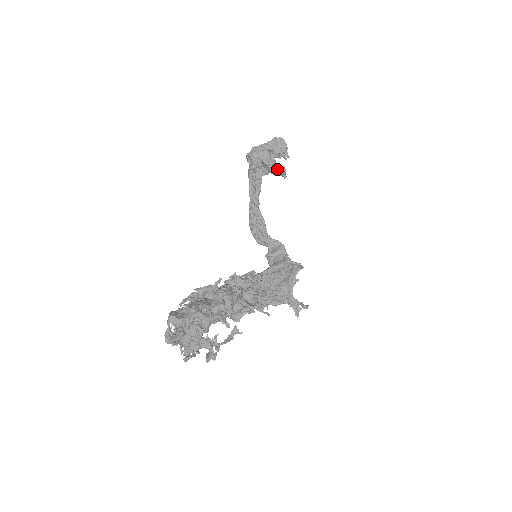
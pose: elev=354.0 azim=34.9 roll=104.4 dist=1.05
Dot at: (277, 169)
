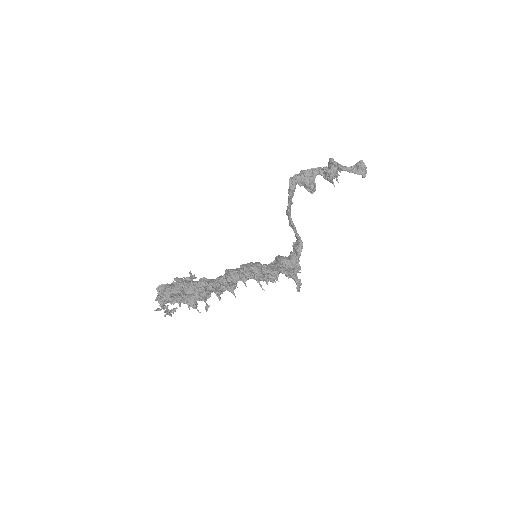
Dot at: (357, 169)
